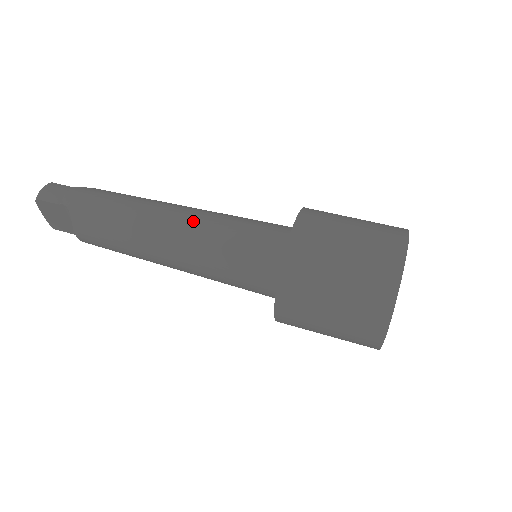
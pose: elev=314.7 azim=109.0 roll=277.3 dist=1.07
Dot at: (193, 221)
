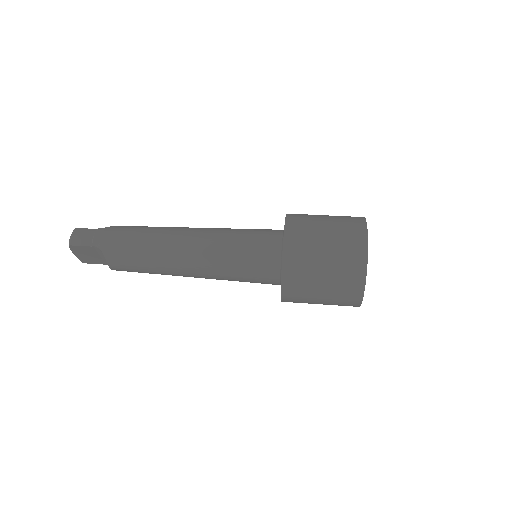
Dot at: (205, 241)
